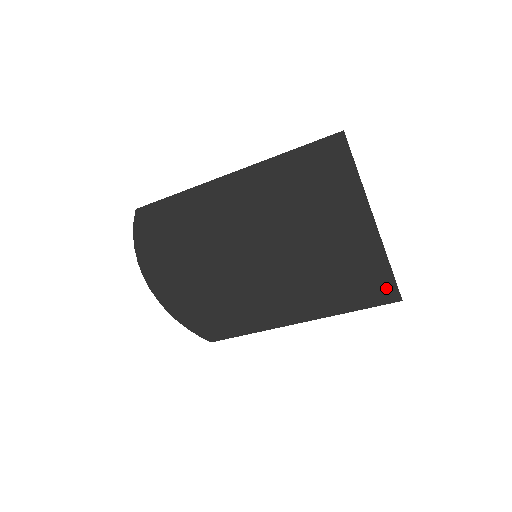
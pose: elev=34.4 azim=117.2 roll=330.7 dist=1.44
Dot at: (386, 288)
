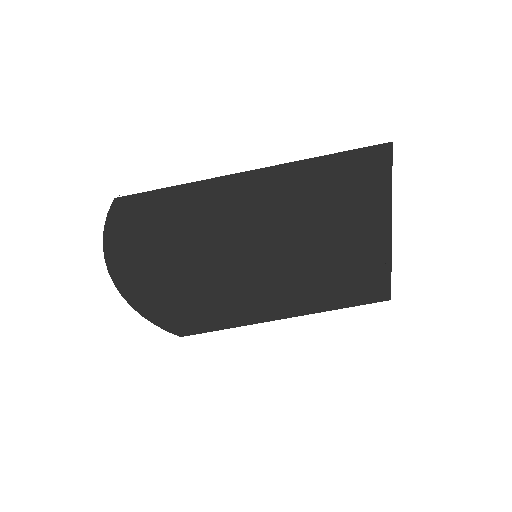
Dot at: (380, 289)
